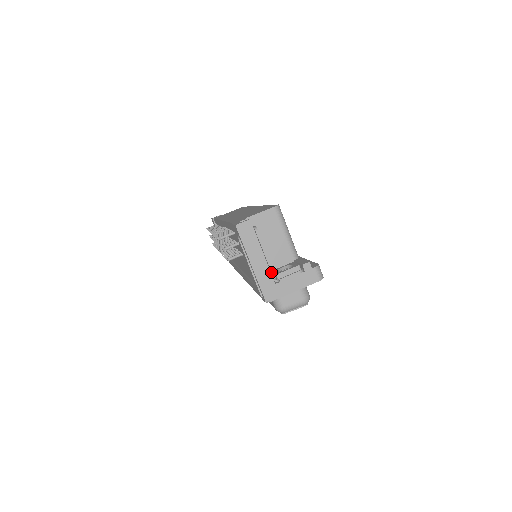
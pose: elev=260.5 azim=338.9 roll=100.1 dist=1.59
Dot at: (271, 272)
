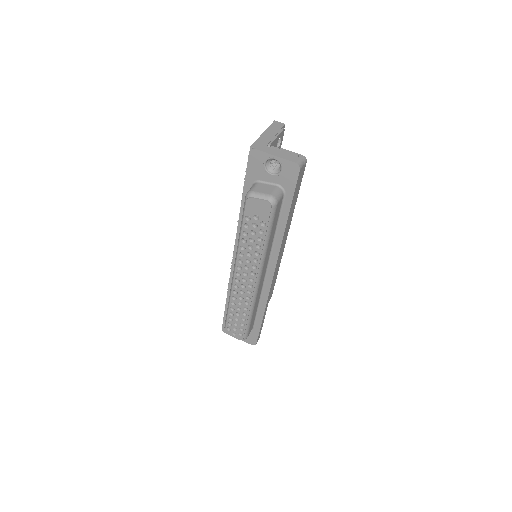
Dot at: (270, 142)
